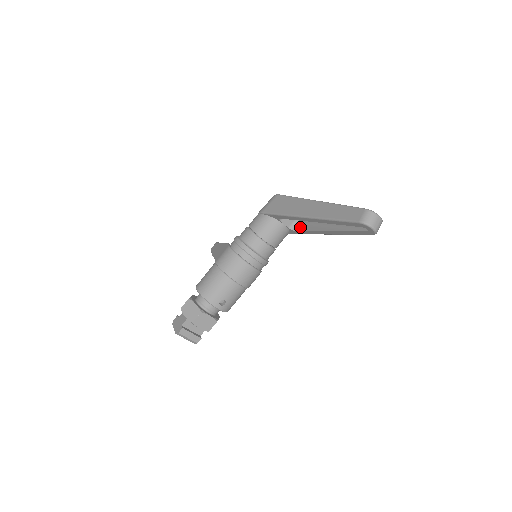
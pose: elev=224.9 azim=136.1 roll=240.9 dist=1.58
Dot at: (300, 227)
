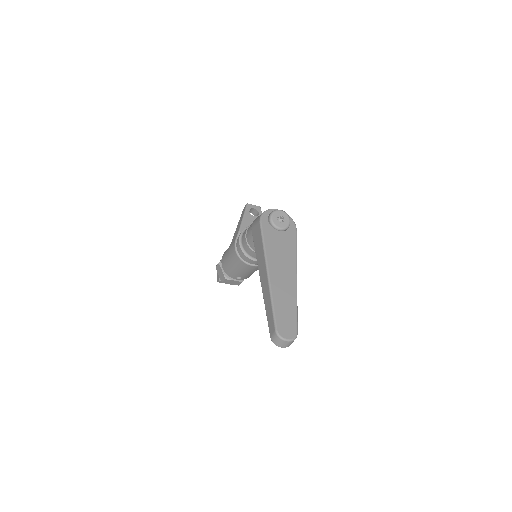
Dot at: occluded
